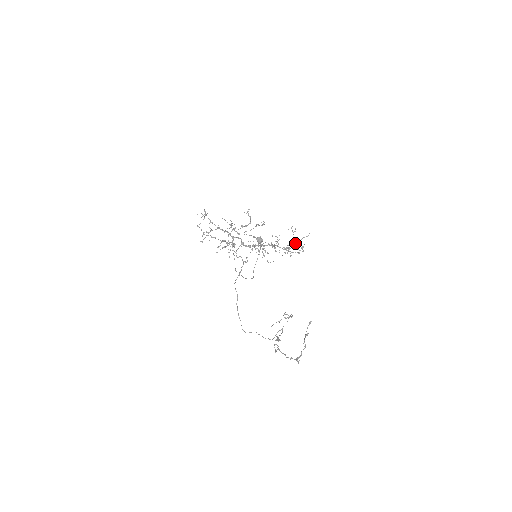
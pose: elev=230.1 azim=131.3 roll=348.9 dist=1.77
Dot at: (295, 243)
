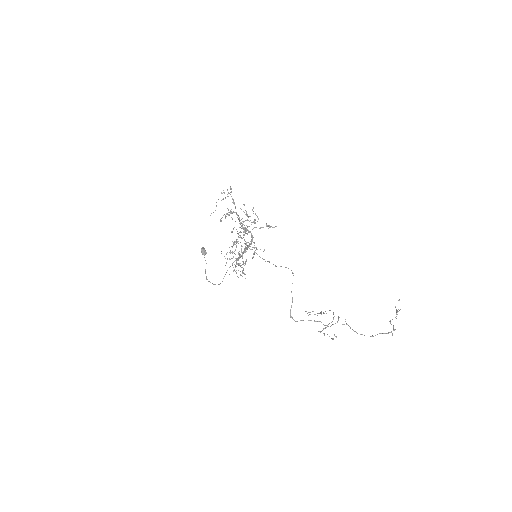
Dot at: occluded
